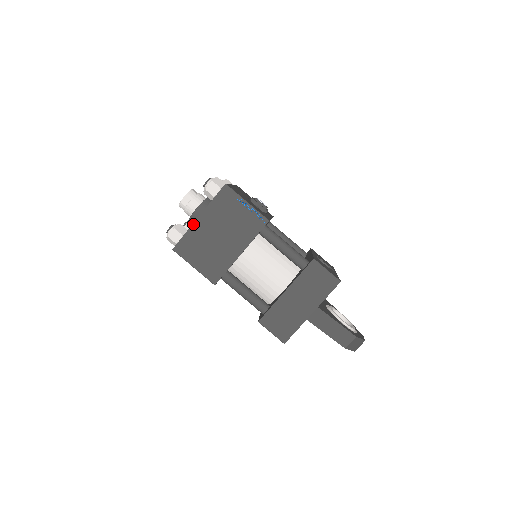
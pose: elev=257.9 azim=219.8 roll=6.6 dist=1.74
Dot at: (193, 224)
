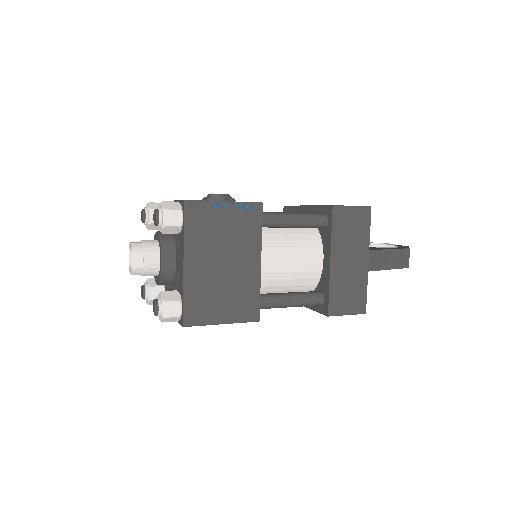
Dot at: (184, 278)
